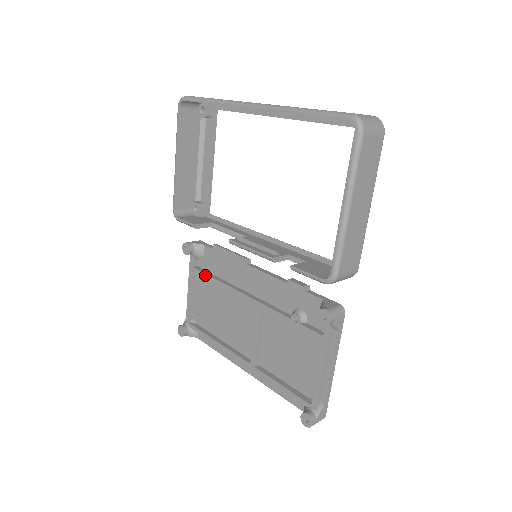
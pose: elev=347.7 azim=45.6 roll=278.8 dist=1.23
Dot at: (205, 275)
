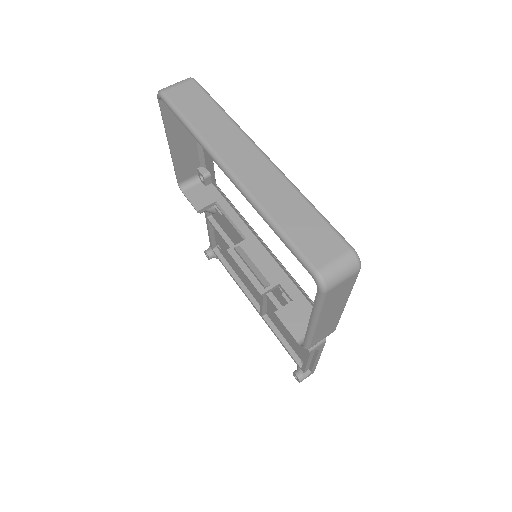
Dot at: (218, 233)
